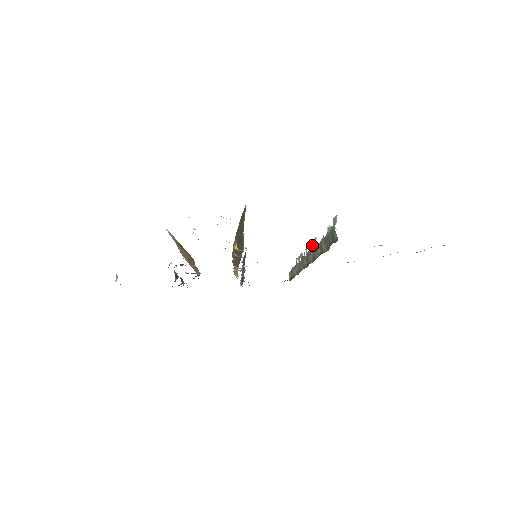
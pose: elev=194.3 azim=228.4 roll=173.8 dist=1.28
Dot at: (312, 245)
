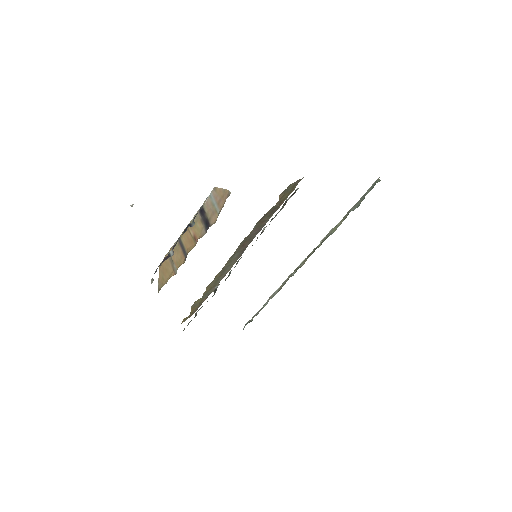
Dot at: occluded
